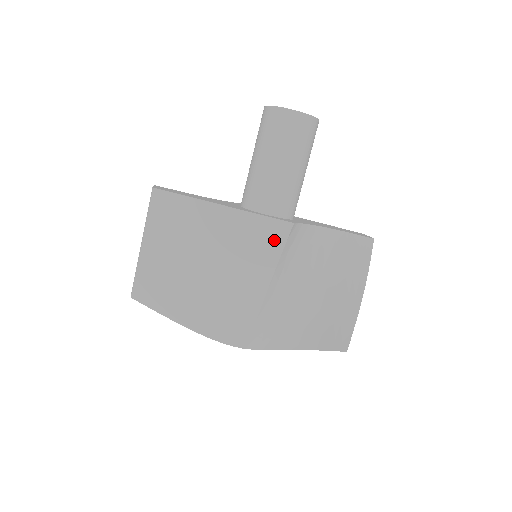
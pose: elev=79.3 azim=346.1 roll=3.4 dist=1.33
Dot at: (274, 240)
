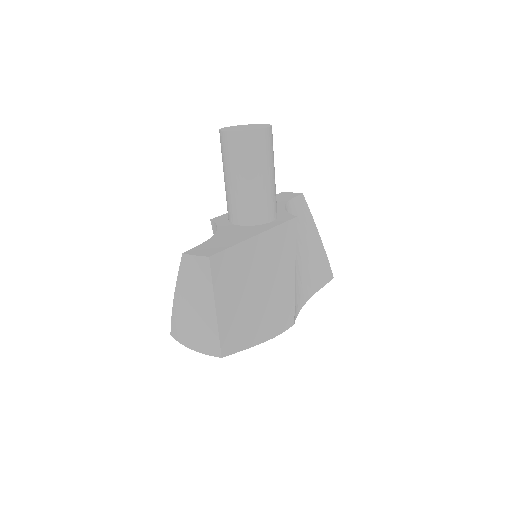
Dot at: (290, 237)
